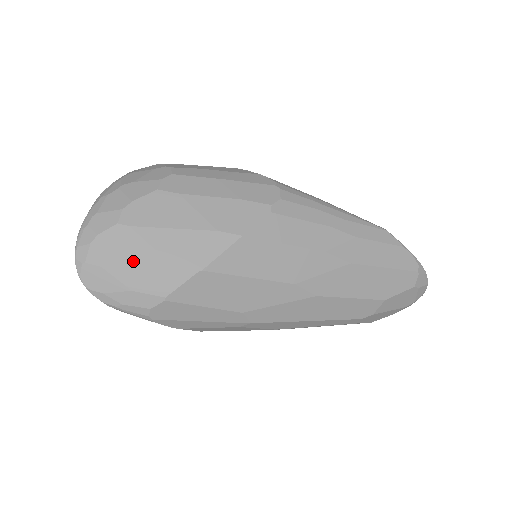
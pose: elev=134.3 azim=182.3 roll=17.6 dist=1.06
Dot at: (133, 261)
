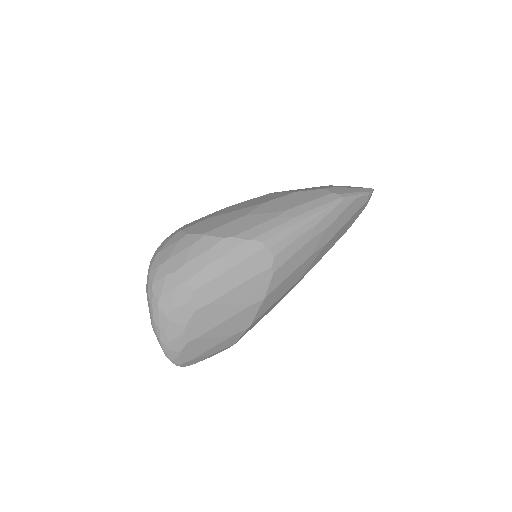
Dot at: (209, 347)
